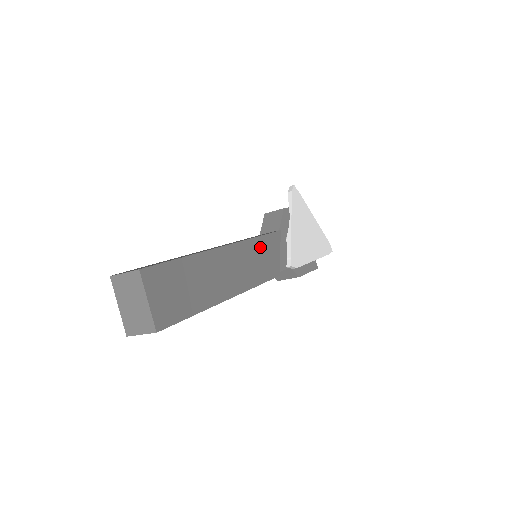
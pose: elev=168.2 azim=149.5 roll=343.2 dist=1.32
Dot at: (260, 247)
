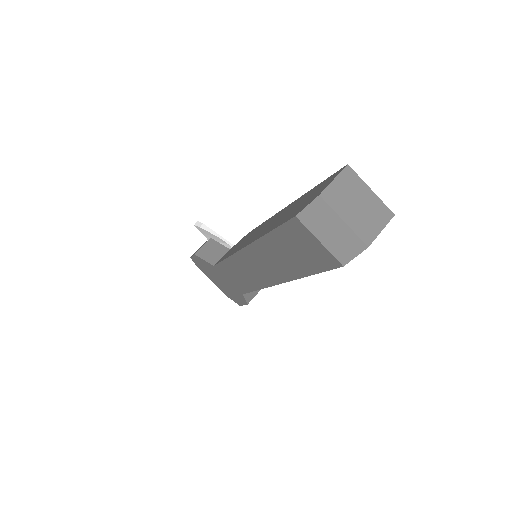
Dot at: occluded
